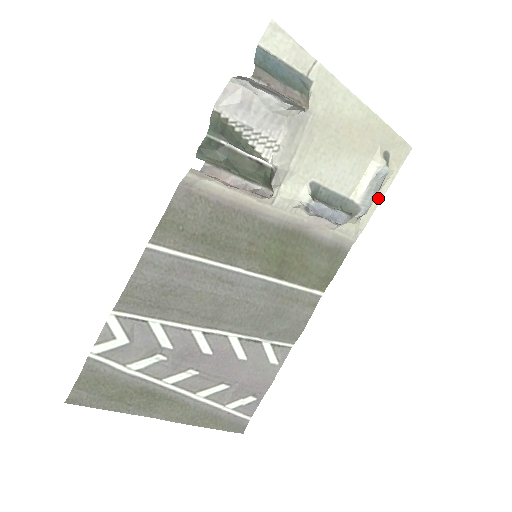
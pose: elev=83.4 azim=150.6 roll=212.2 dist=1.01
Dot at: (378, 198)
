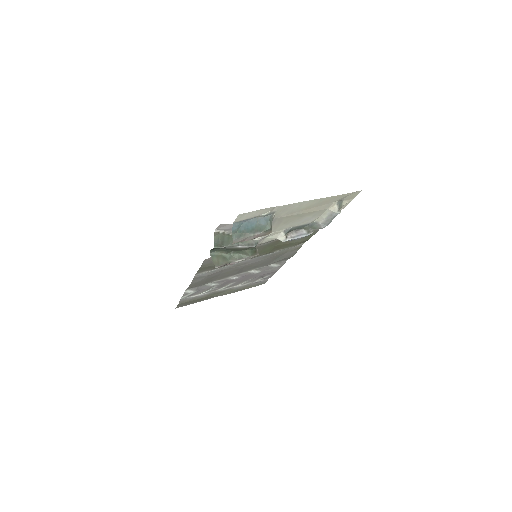
Dot at: occluded
